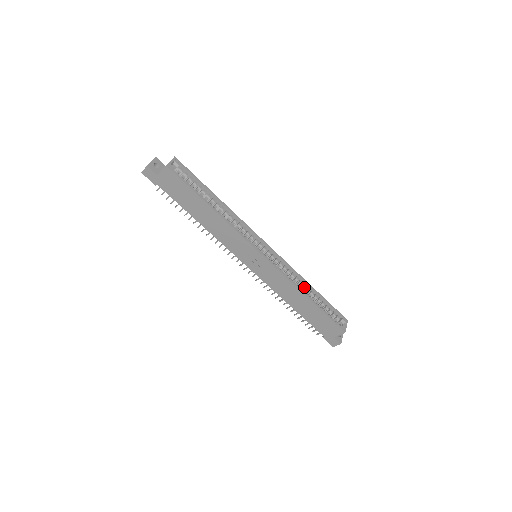
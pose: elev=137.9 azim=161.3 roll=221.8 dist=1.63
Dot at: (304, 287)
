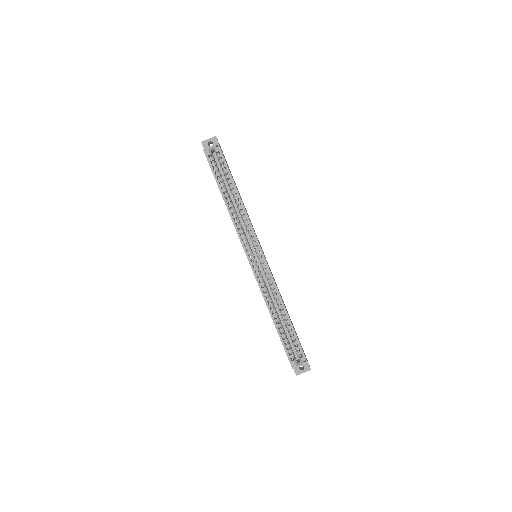
Dot at: (279, 307)
